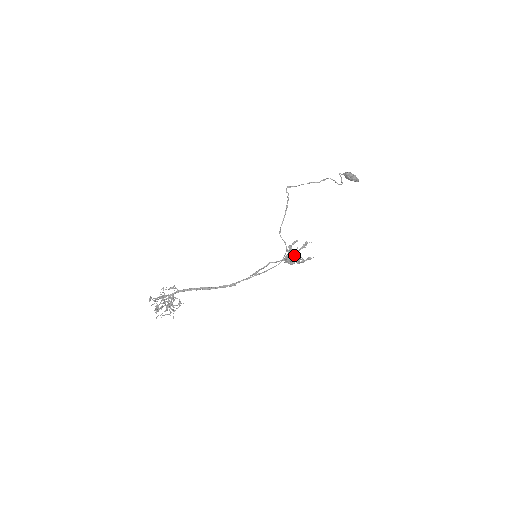
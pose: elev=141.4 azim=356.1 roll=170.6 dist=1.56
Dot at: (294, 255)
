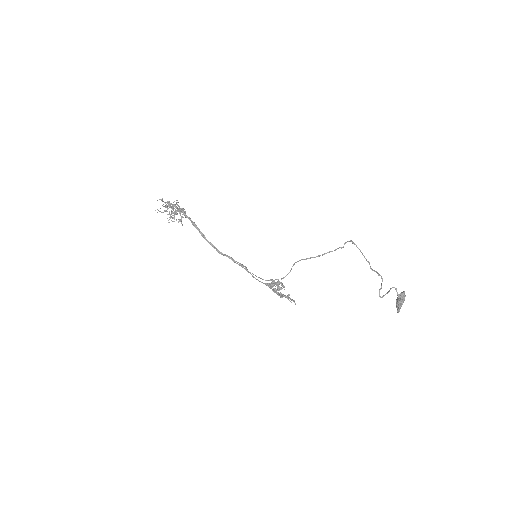
Dot at: (273, 290)
